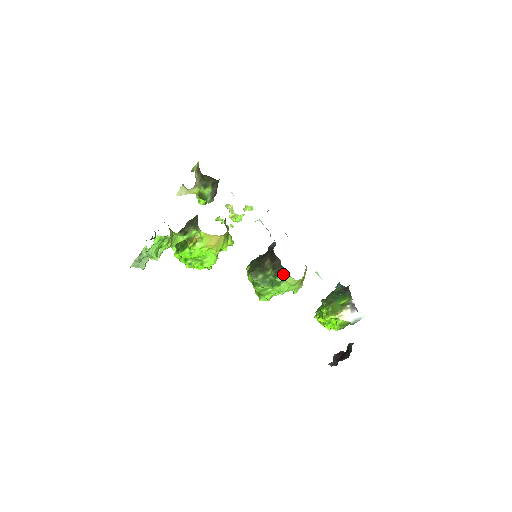
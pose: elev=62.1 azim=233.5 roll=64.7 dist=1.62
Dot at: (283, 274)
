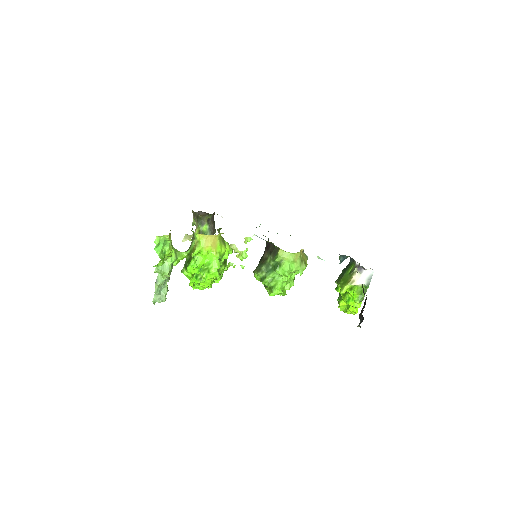
Dot at: (279, 252)
